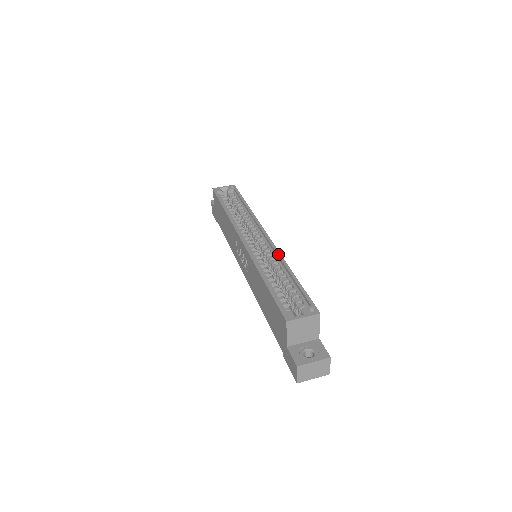
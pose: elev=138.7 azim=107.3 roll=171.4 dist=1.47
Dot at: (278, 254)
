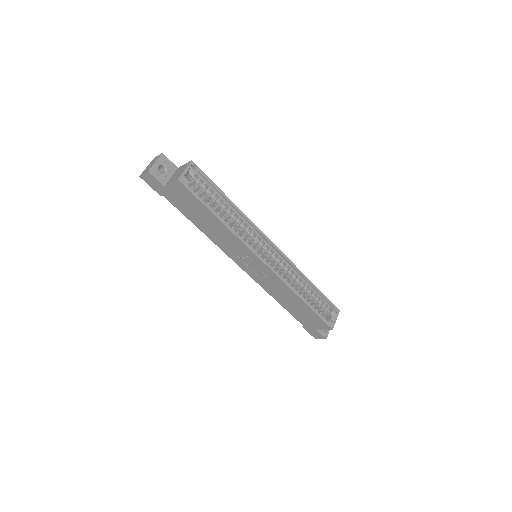
Dot at: (296, 268)
